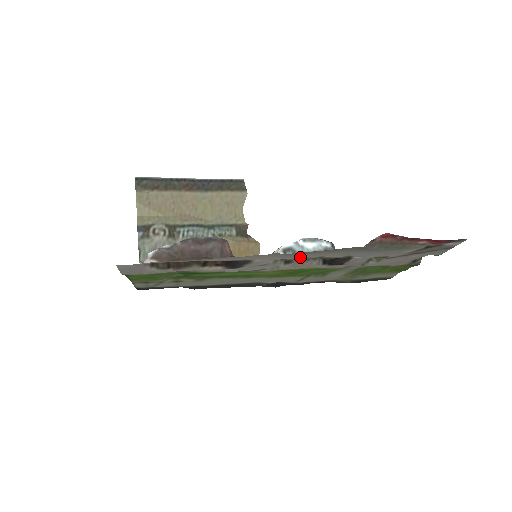
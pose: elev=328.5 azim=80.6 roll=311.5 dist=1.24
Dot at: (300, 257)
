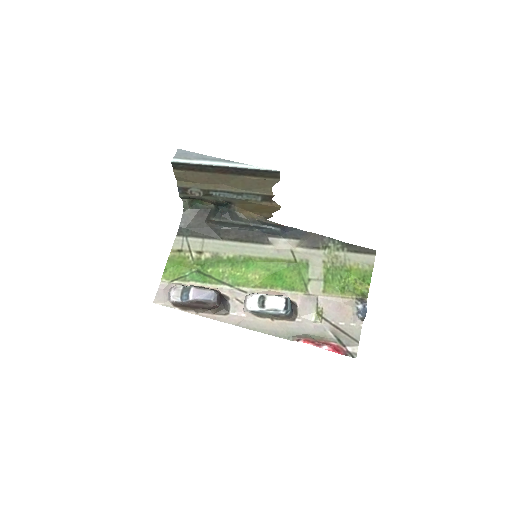
Dot at: (258, 319)
